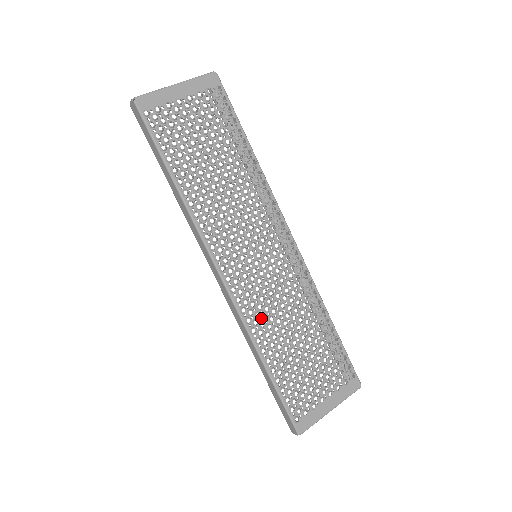
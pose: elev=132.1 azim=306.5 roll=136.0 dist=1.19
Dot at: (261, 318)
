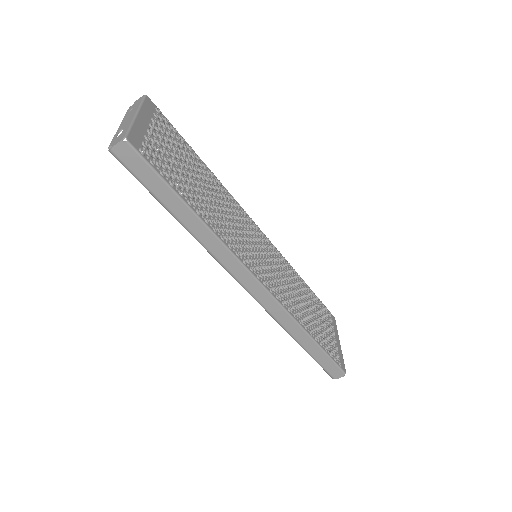
Dot at: (290, 303)
